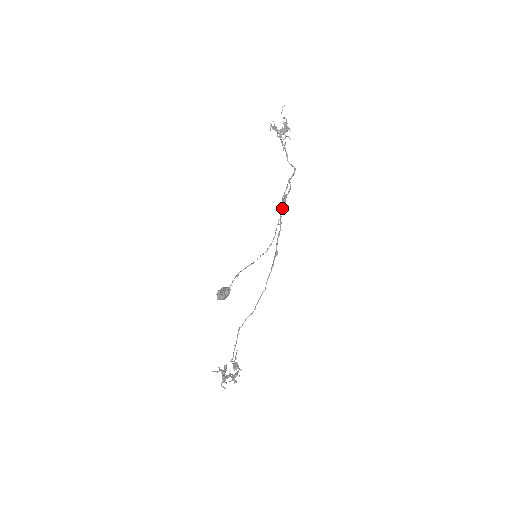
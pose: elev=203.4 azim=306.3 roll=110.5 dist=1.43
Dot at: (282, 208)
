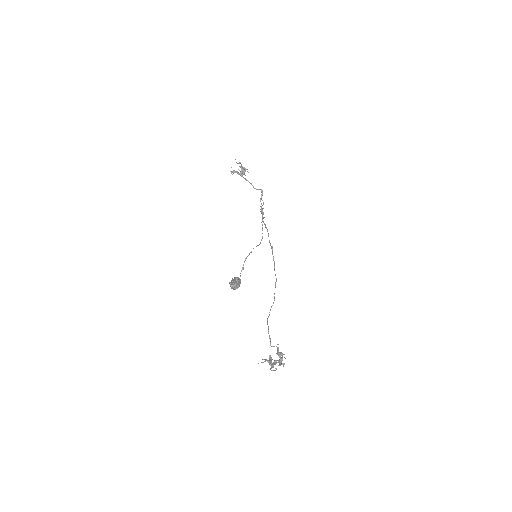
Dot at: (262, 215)
